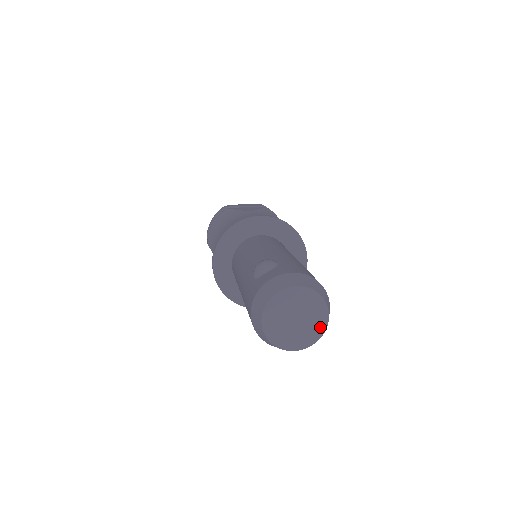
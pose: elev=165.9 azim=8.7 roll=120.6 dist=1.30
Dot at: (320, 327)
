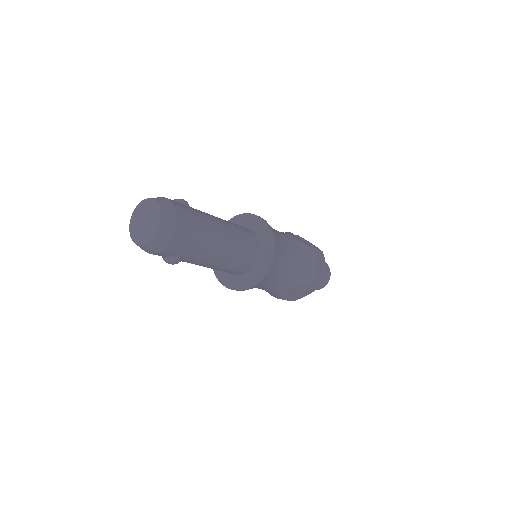
Dot at: (150, 236)
